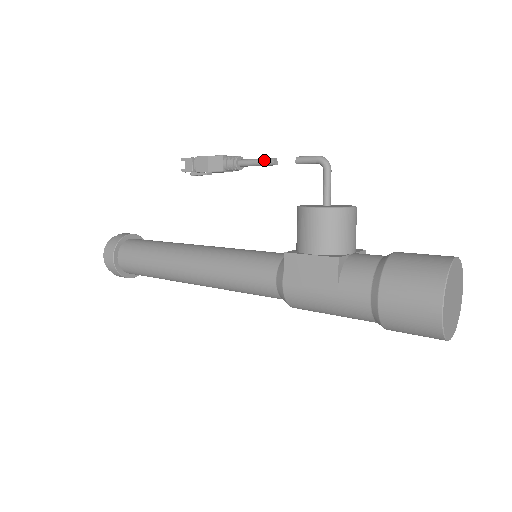
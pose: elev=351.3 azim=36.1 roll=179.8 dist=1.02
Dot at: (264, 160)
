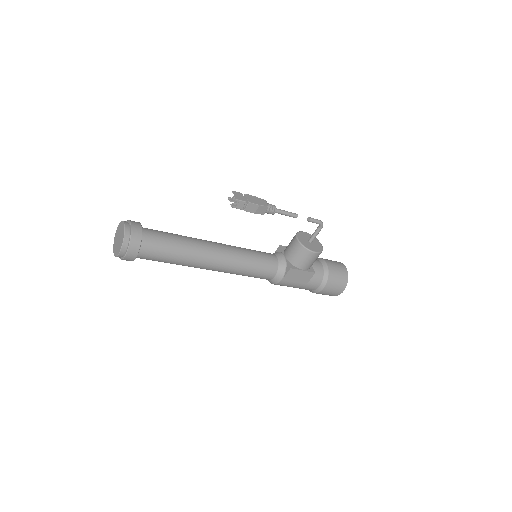
Dot at: (292, 215)
